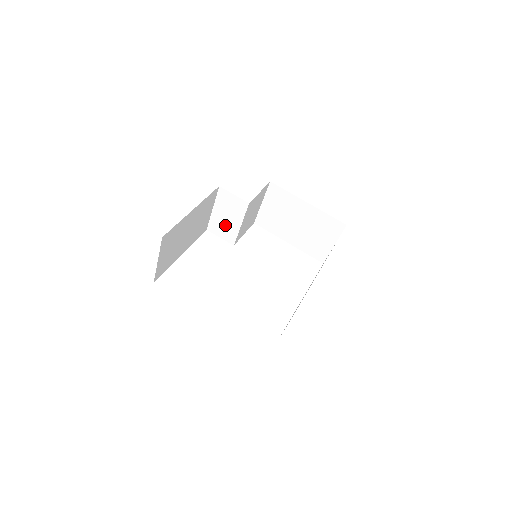
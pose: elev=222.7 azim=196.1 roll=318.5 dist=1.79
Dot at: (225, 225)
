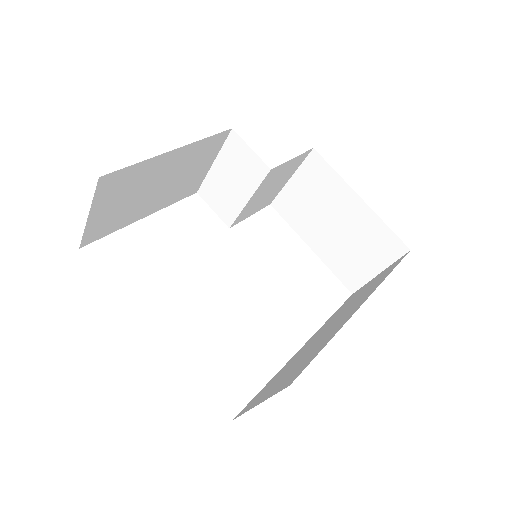
Dot at: (225, 193)
